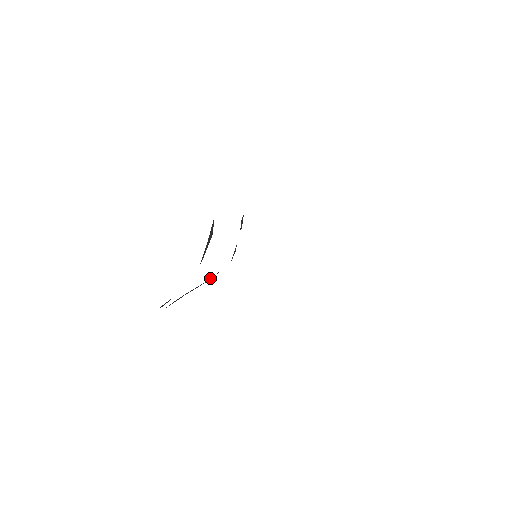
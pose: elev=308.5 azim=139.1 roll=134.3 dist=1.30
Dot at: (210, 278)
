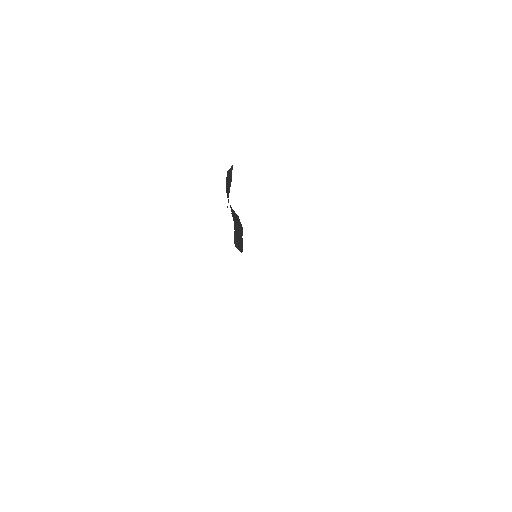
Dot at: occluded
